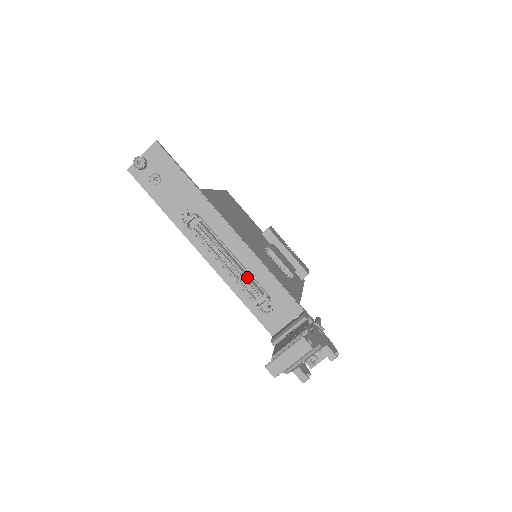
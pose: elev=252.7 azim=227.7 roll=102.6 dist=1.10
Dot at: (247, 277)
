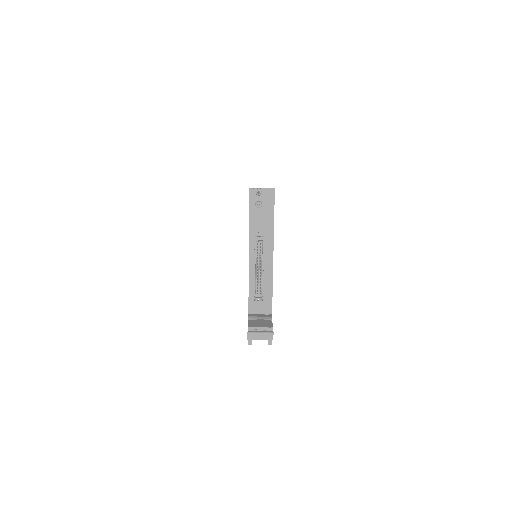
Dot at: (262, 282)
